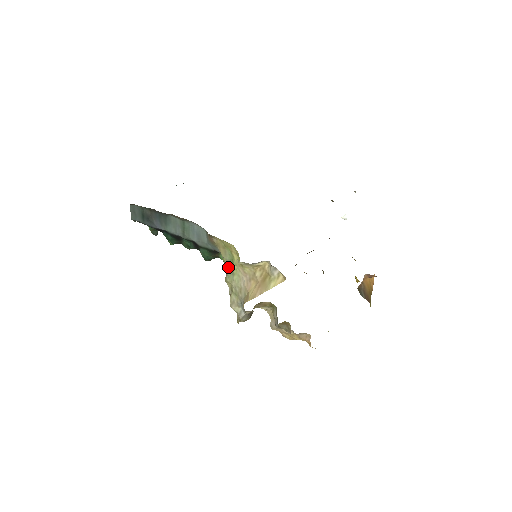
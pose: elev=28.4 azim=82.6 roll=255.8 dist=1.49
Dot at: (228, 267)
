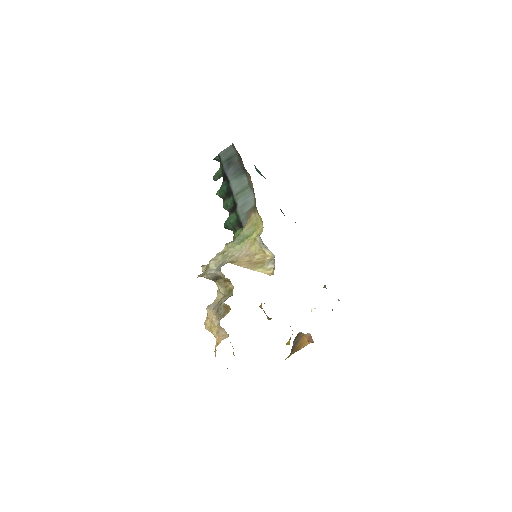
Dot at: (239, 238)
